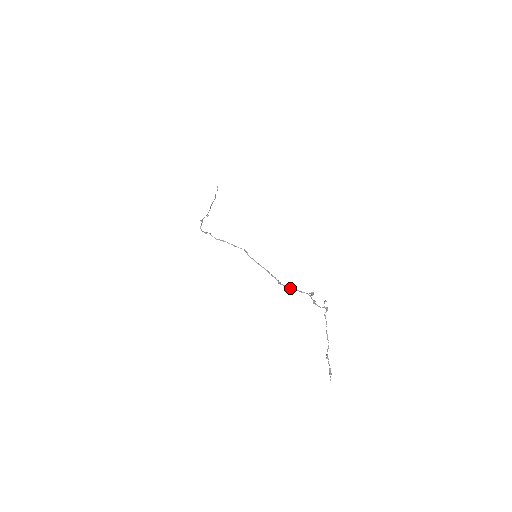
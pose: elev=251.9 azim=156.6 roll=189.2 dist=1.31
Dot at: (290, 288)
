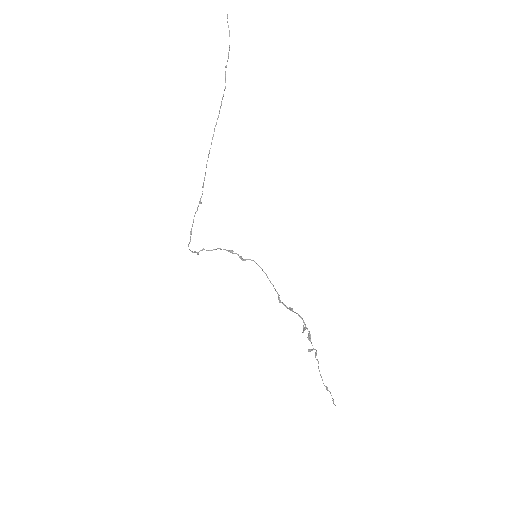
Dot at: (289, 309)
